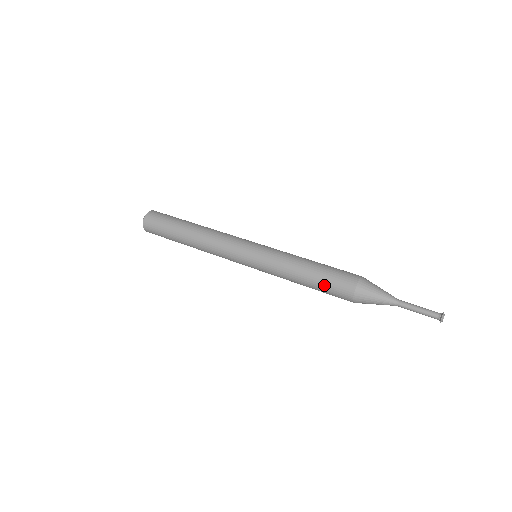
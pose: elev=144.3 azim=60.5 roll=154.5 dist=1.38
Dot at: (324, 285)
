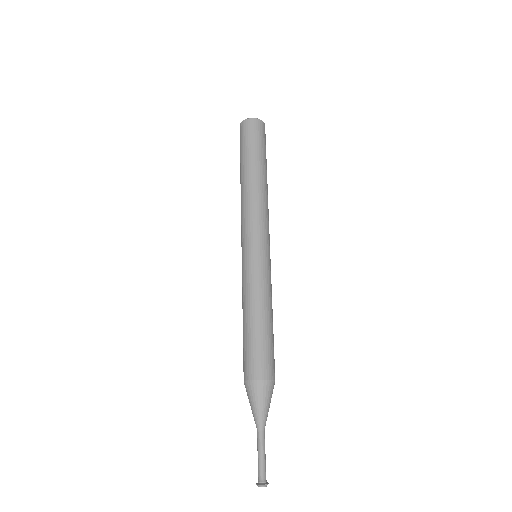
Dot at: (249, 344)
